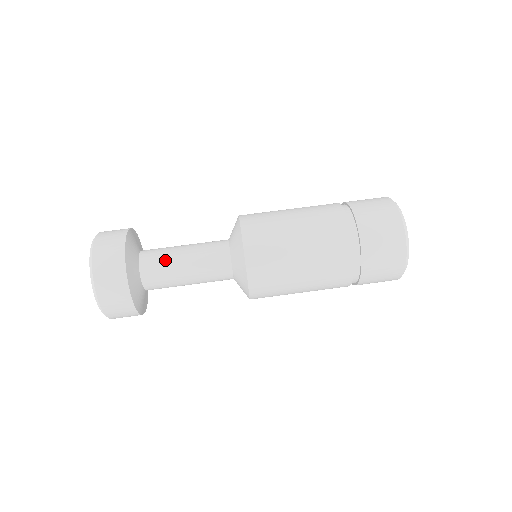
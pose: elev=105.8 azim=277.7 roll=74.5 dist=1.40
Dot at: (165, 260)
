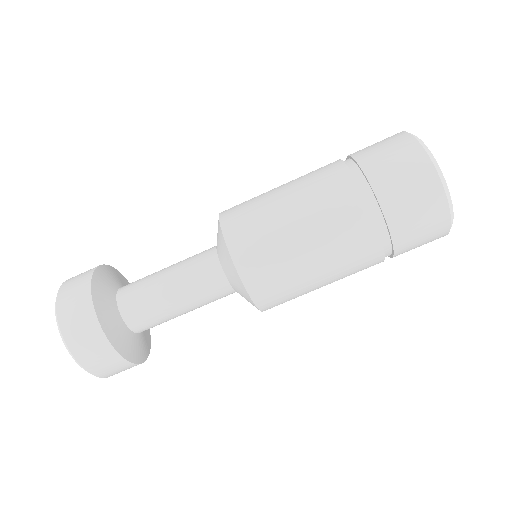
Dot at: (154, 311)
